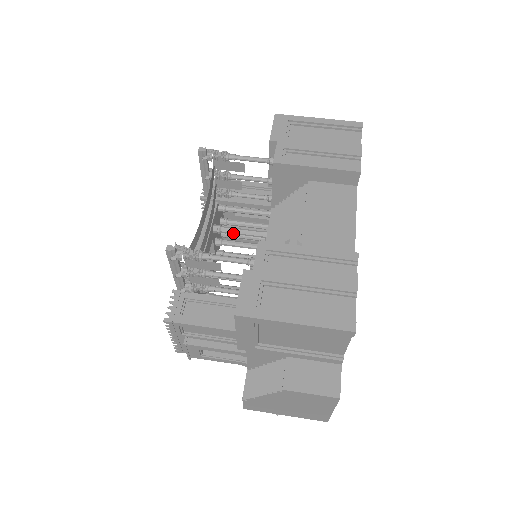
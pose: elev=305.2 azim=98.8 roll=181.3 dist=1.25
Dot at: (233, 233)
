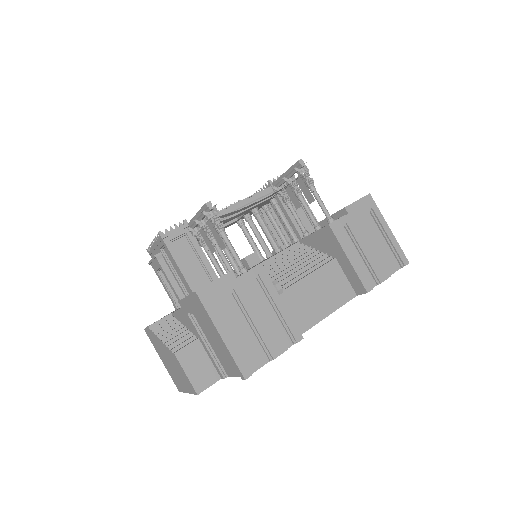
Dot at: (261, 225)
